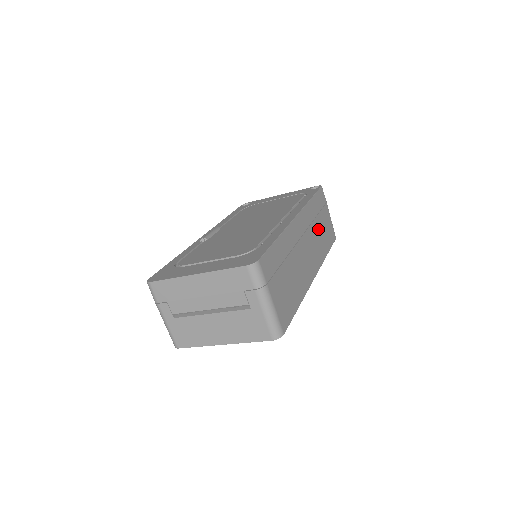
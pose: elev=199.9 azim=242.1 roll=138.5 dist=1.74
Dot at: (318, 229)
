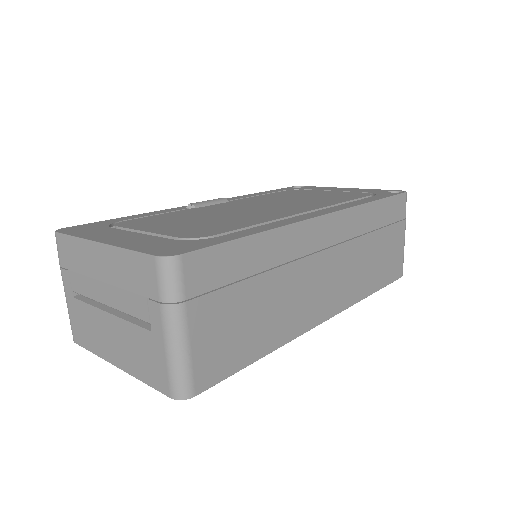
Dot at: (368, 251)
